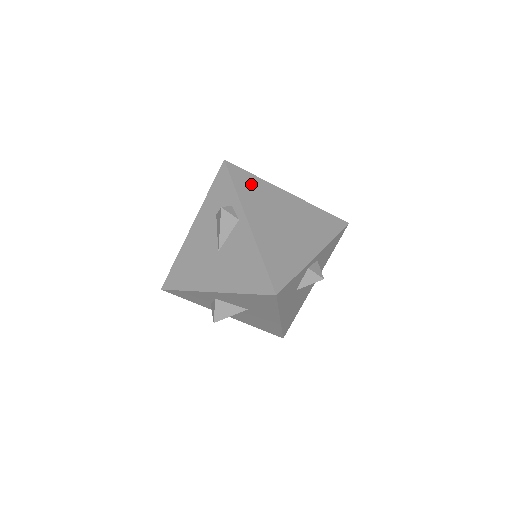
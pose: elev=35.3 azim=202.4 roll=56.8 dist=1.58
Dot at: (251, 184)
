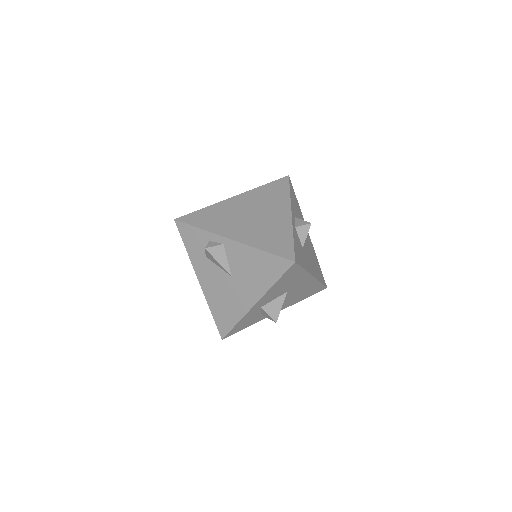
Dot at: (206, 216)
